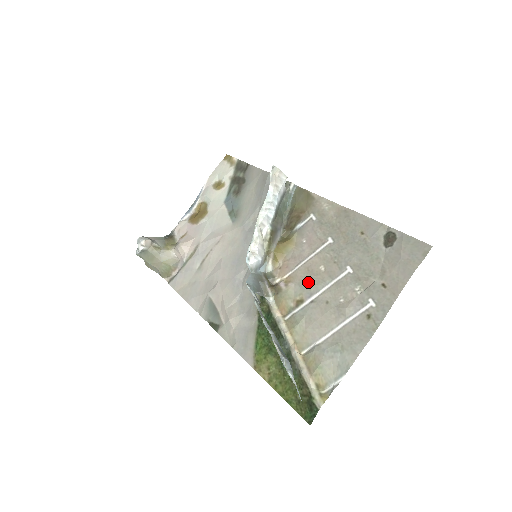
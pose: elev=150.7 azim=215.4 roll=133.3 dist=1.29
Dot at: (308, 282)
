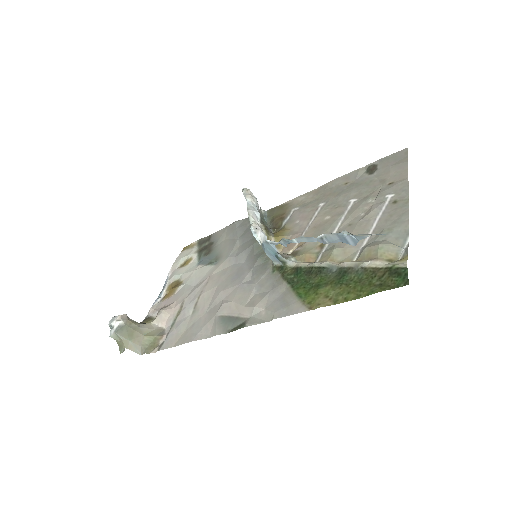
Dot at: (321, 231)
